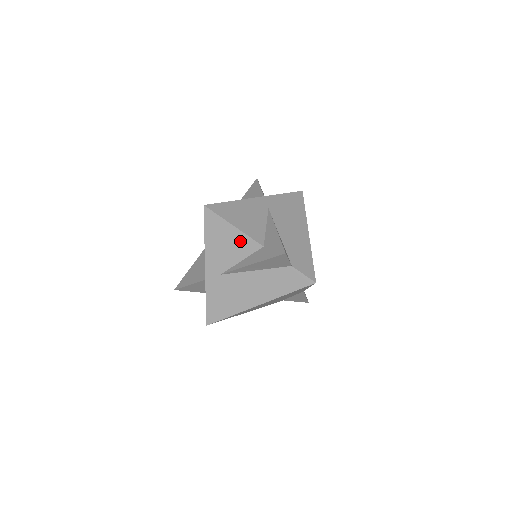
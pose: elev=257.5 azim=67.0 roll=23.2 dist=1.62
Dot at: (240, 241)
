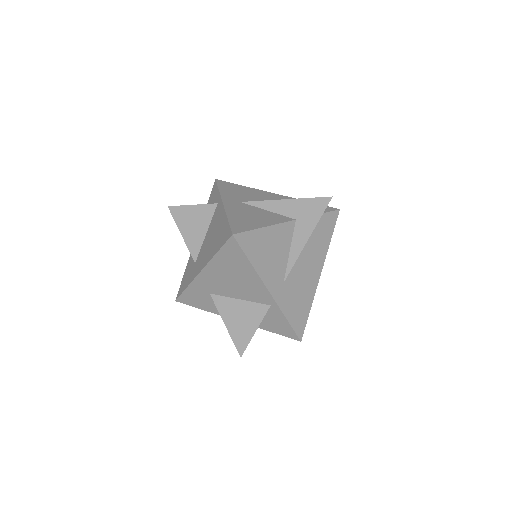
Dot at: (279, 235)
